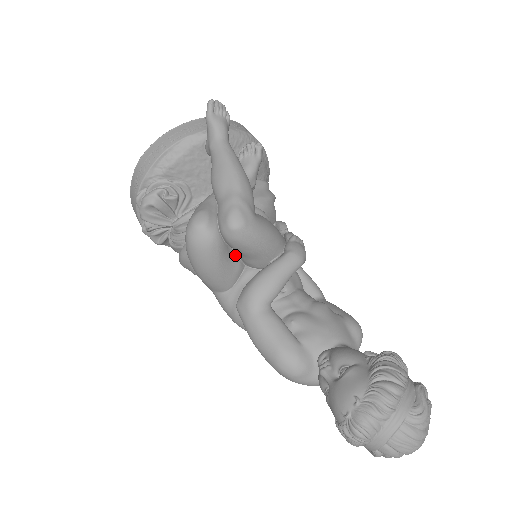
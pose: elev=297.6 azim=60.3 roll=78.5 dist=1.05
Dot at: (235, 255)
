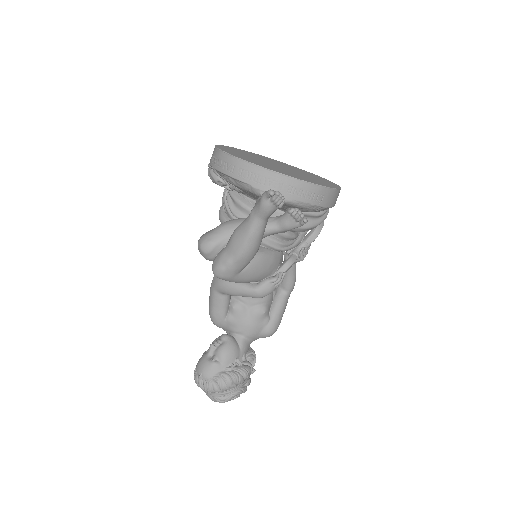
Dot at: occluded
